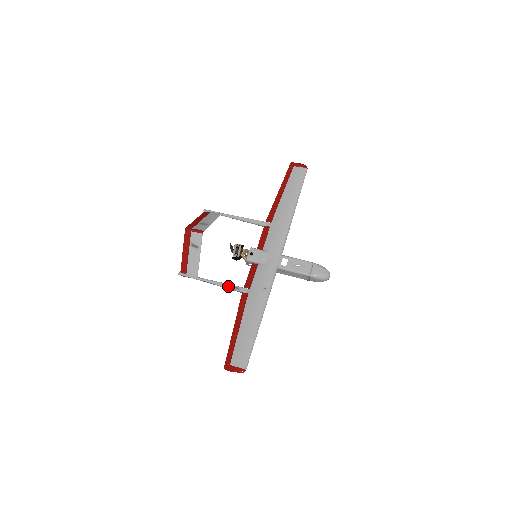
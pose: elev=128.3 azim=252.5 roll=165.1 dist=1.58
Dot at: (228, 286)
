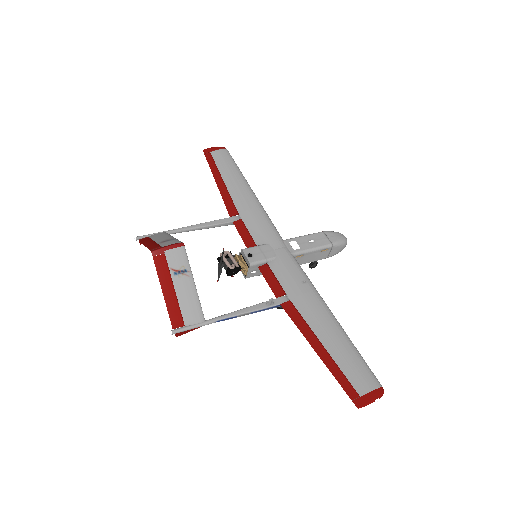
Dot at: (256, 307)
